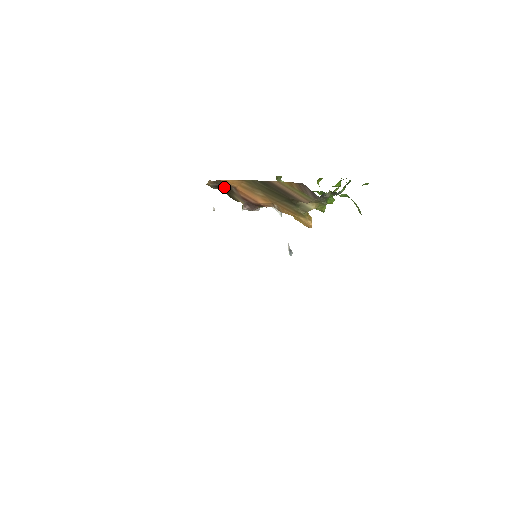
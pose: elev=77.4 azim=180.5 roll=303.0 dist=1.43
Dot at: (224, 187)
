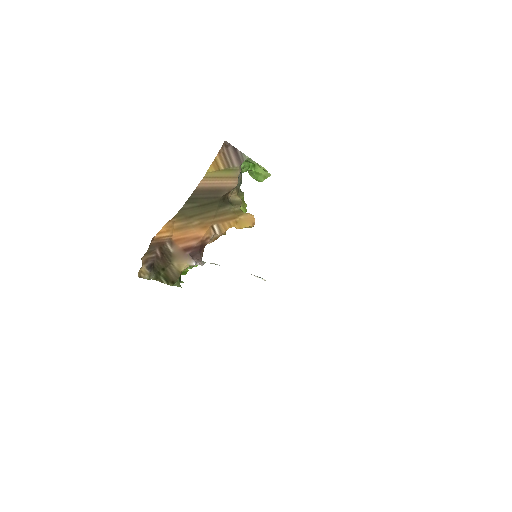
Dot at: (158, 260)
